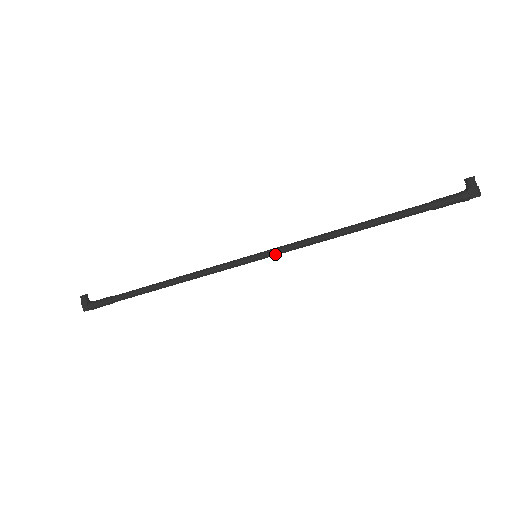
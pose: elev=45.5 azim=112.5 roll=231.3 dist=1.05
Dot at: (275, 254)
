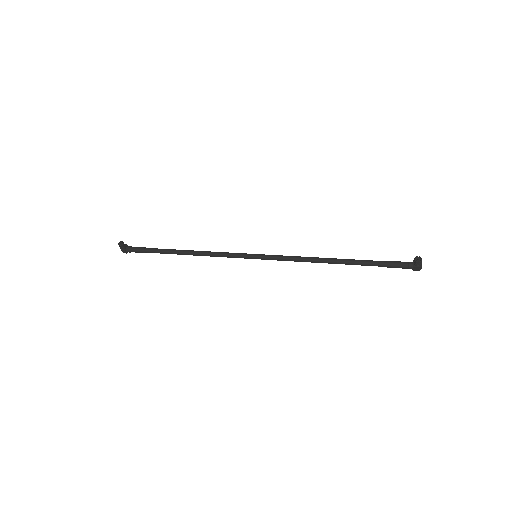
Dot at: occluded
